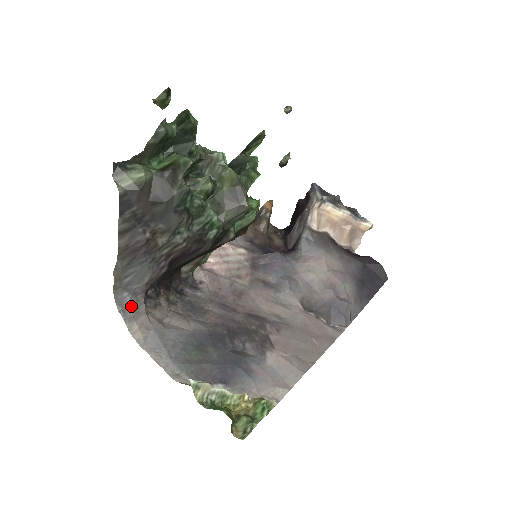
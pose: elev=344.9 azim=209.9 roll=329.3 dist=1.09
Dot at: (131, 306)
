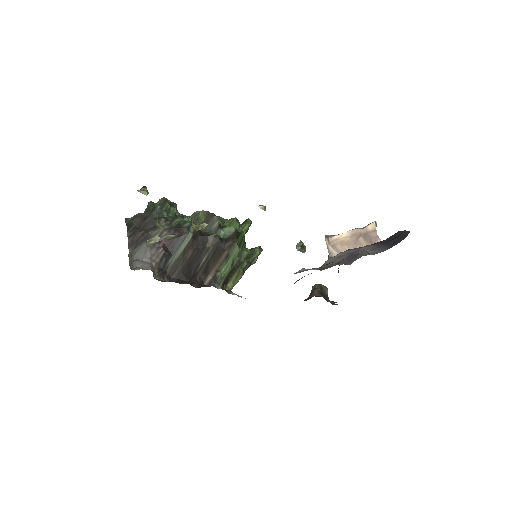
Dot at: (139, 266)
